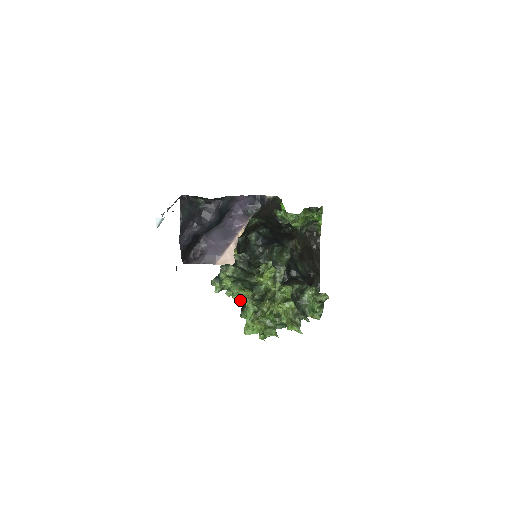
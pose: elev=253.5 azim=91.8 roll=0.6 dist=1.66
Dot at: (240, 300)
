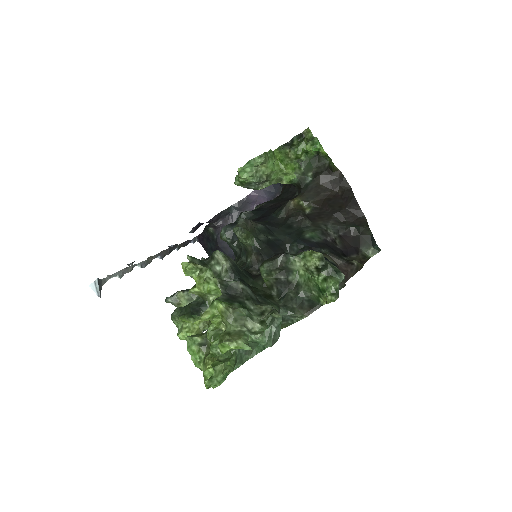
Dot at: occluded
